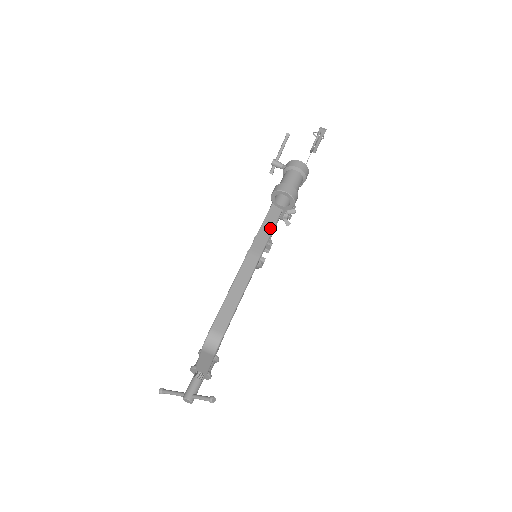
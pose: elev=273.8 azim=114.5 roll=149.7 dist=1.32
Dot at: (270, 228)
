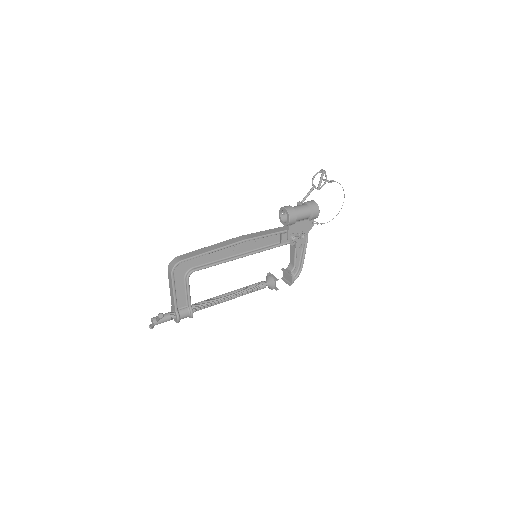
Dot at: (268, 233)
